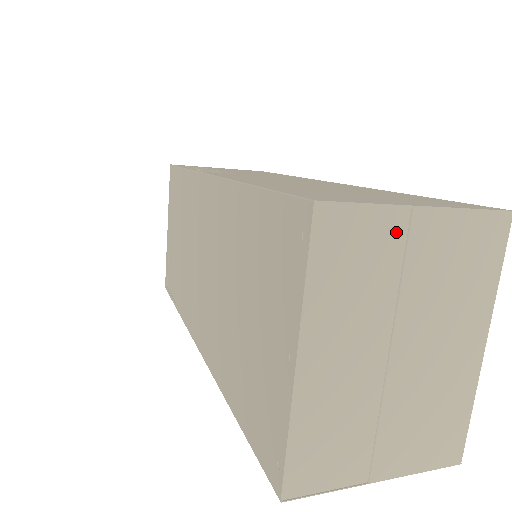
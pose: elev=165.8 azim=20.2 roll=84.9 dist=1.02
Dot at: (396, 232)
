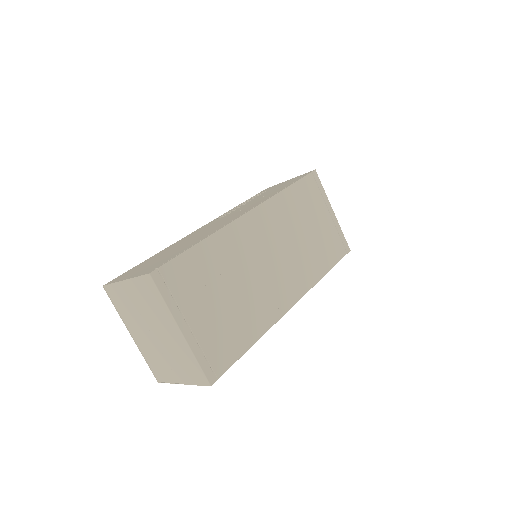
Dot at: (124, 290)
